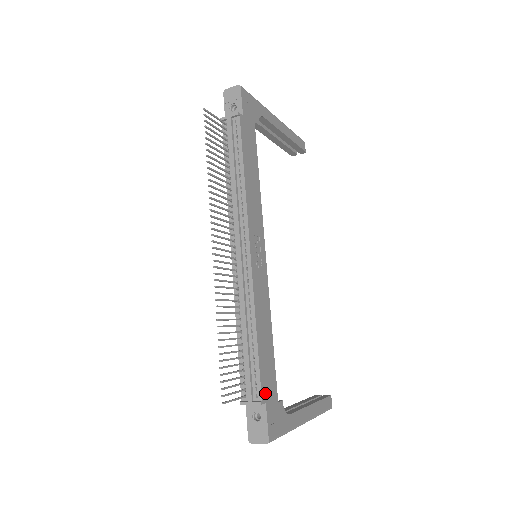
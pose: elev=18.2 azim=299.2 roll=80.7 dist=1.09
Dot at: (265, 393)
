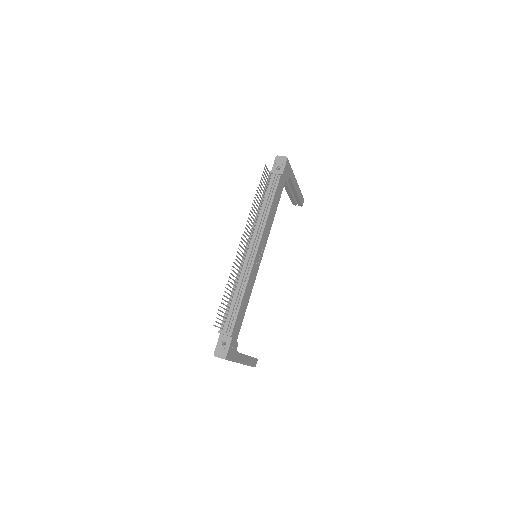
Dot at: (234, 332)
